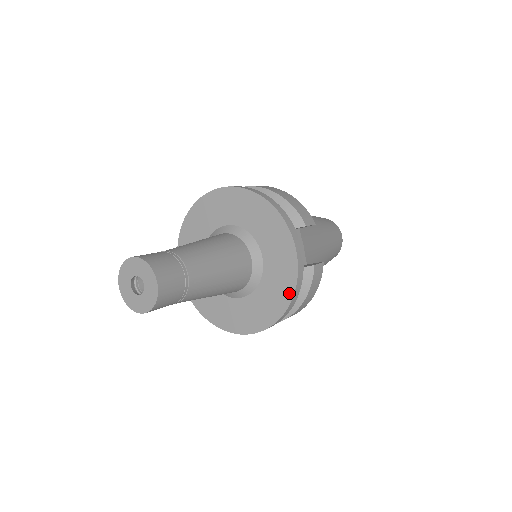
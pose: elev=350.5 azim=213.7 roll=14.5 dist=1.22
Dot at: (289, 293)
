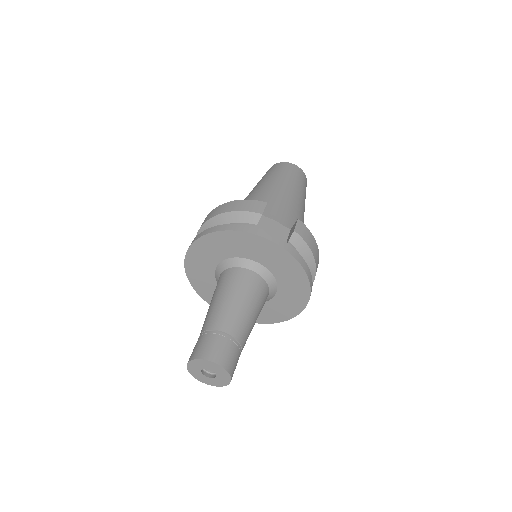
Dot at: (298, 268)
